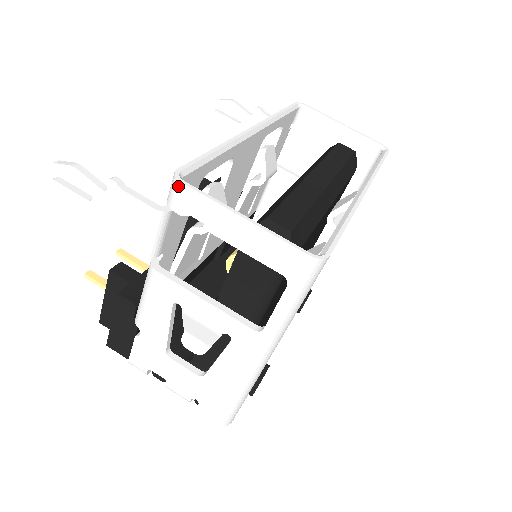
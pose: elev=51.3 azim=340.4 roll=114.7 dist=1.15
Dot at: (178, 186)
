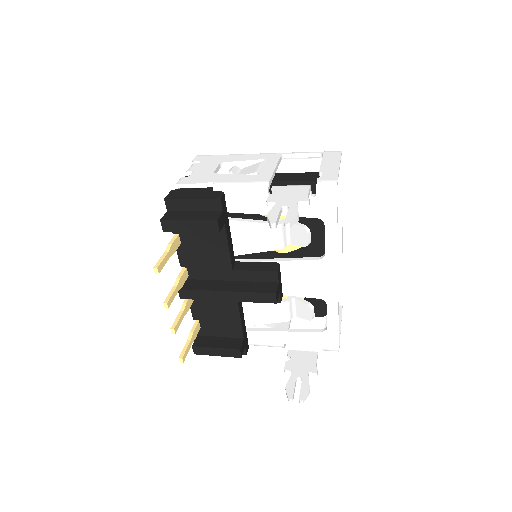
Dot at: occluded
